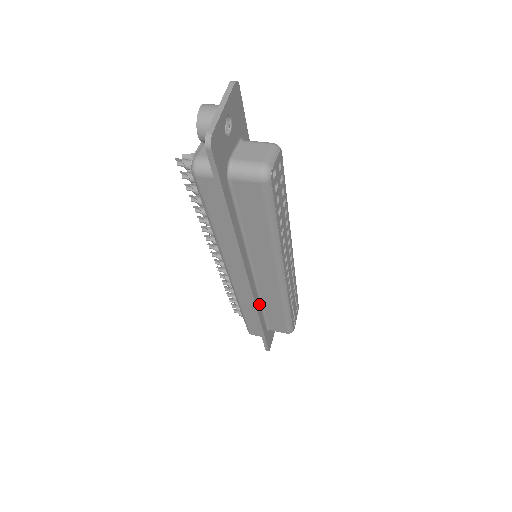
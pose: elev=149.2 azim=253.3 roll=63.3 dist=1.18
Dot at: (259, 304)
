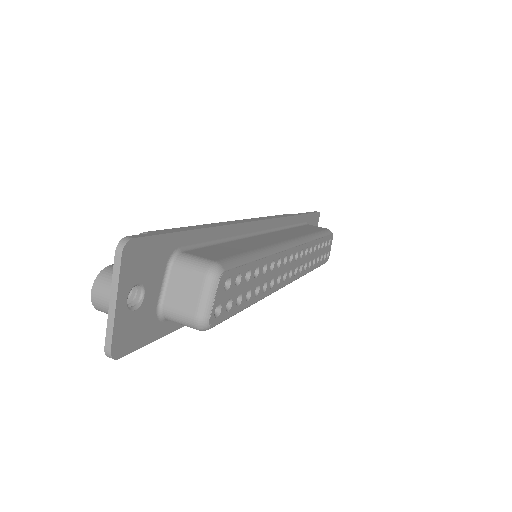
Dot at: occluded
